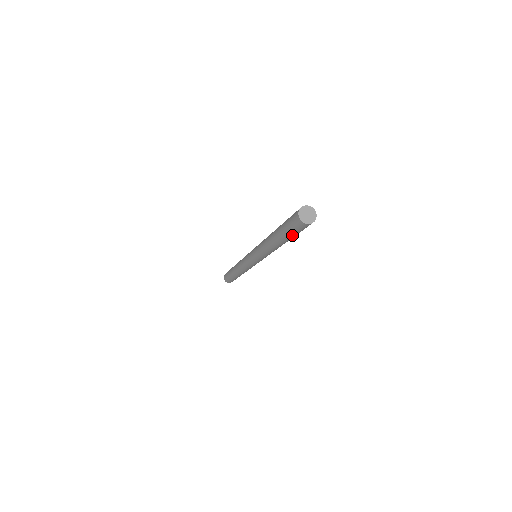
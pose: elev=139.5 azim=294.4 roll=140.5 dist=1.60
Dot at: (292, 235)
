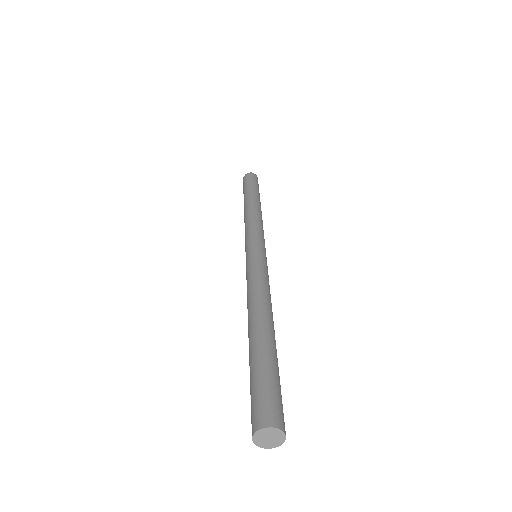
Dot at: occluded
